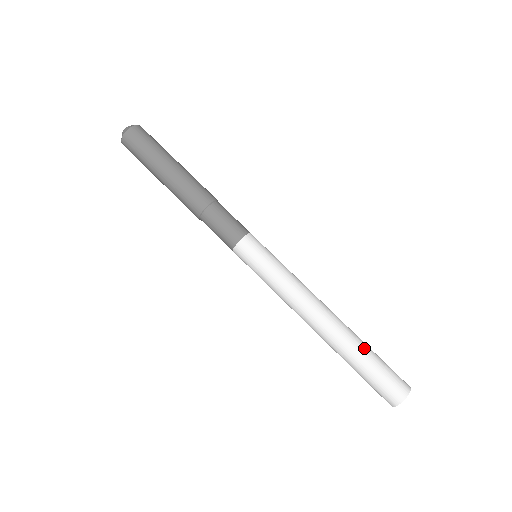
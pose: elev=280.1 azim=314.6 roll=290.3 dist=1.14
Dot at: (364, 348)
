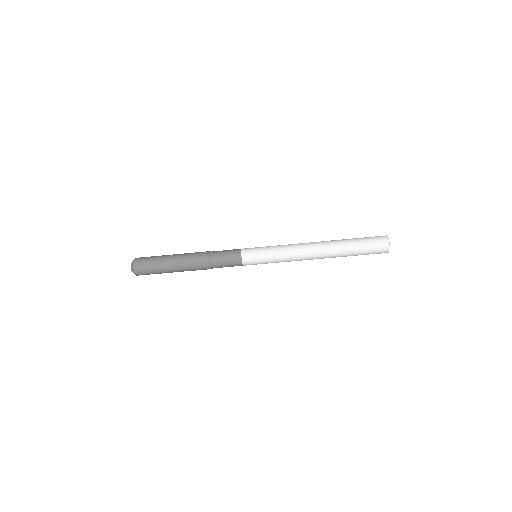
Dot at: (349, 253)
